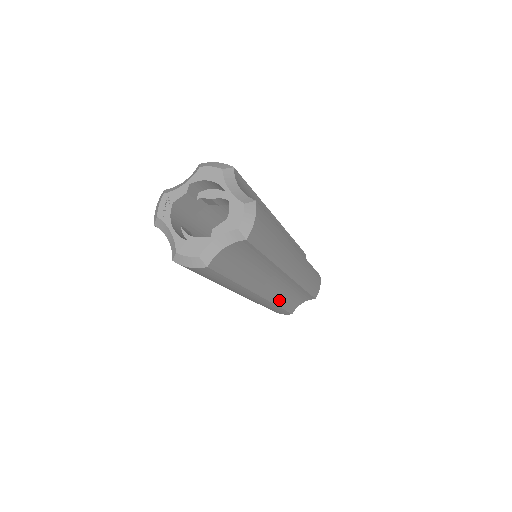
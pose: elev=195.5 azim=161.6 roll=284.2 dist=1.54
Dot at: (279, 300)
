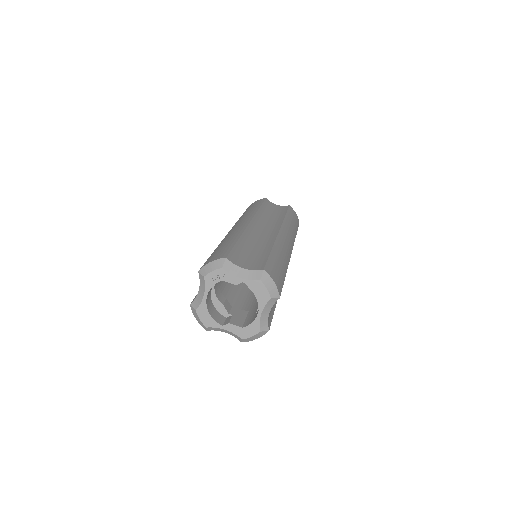
Dot at: occluded
